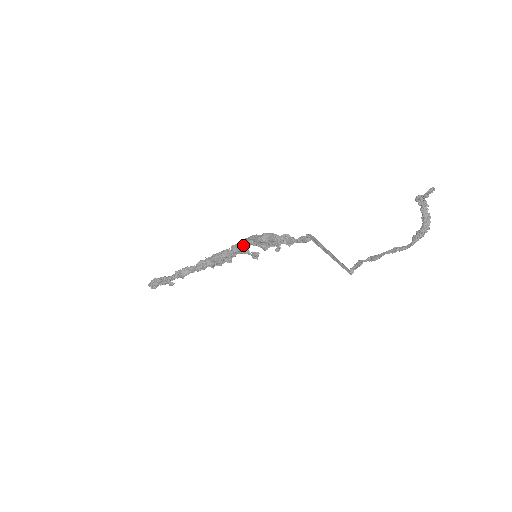
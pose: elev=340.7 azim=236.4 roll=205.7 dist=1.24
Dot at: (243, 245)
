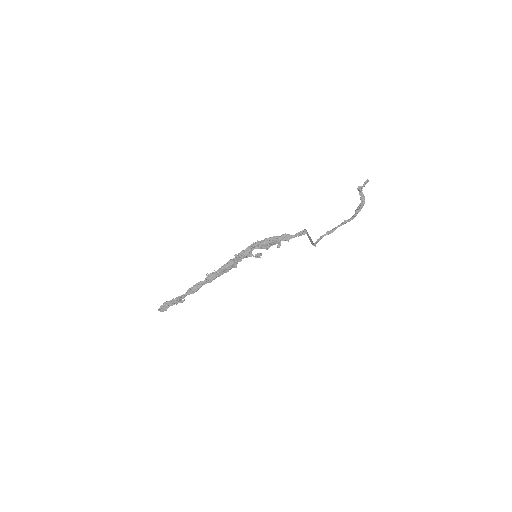
Dot at: (249, 251)
